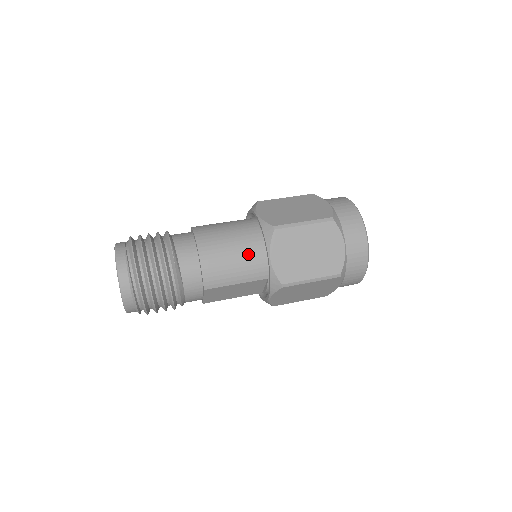
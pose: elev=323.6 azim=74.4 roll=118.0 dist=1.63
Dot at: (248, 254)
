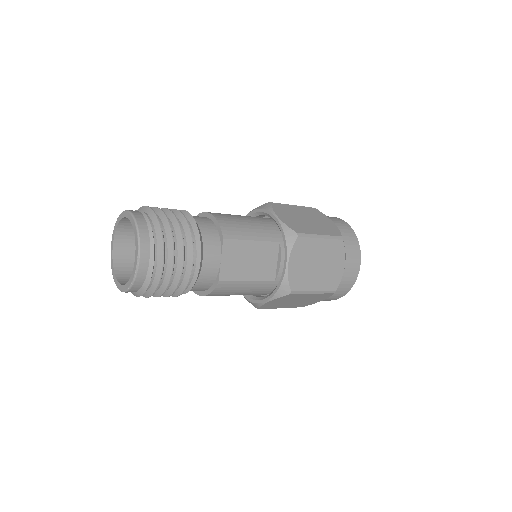
Dot at: (255, 220)
